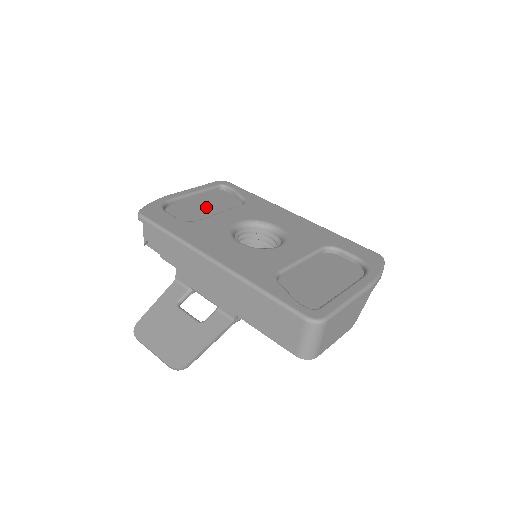
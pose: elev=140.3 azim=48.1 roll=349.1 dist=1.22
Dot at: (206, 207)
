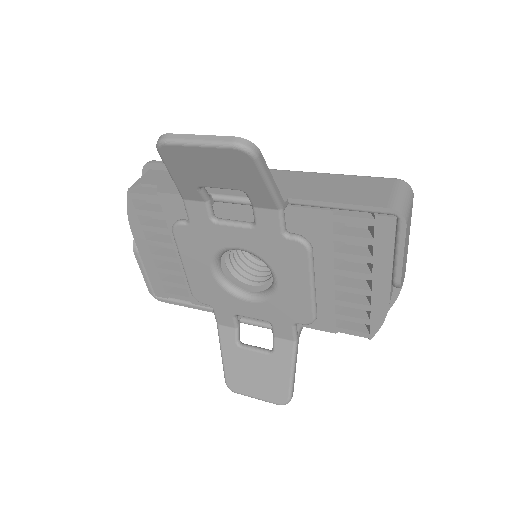
Dot at: occluded
